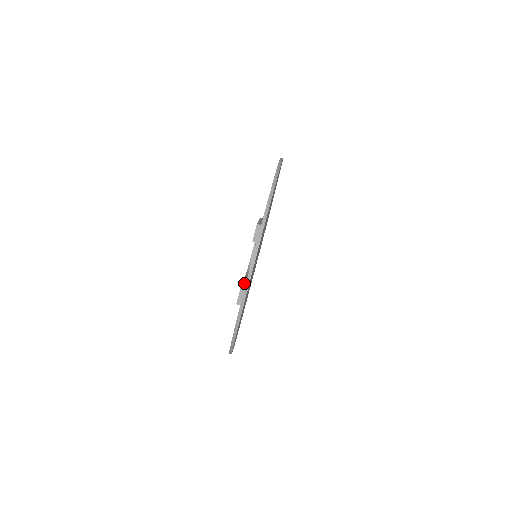
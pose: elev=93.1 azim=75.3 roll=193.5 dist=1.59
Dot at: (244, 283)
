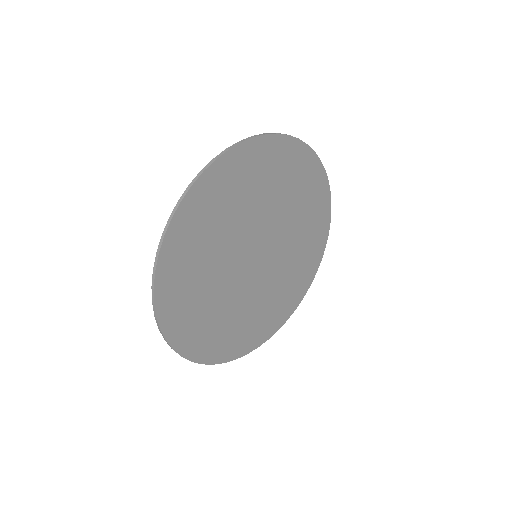
Dot at: occluded
